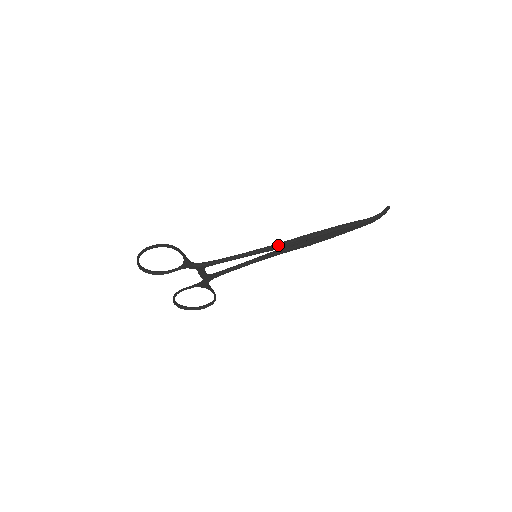
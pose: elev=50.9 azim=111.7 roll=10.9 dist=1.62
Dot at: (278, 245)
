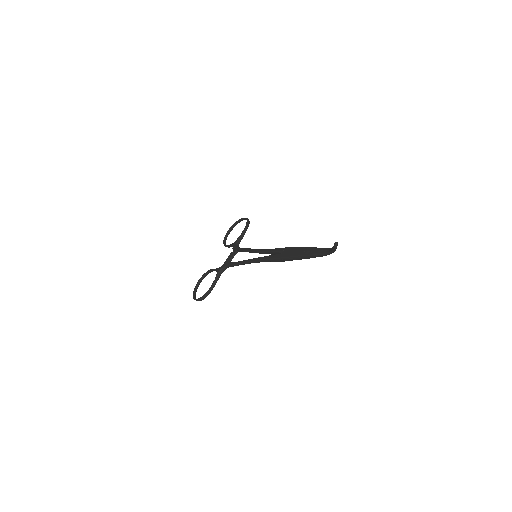
Dot at: occluded
